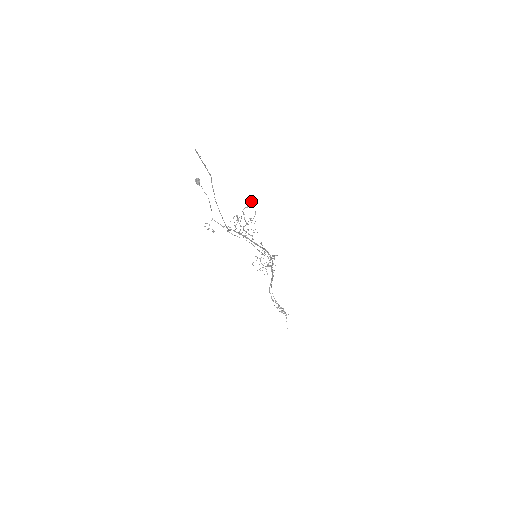
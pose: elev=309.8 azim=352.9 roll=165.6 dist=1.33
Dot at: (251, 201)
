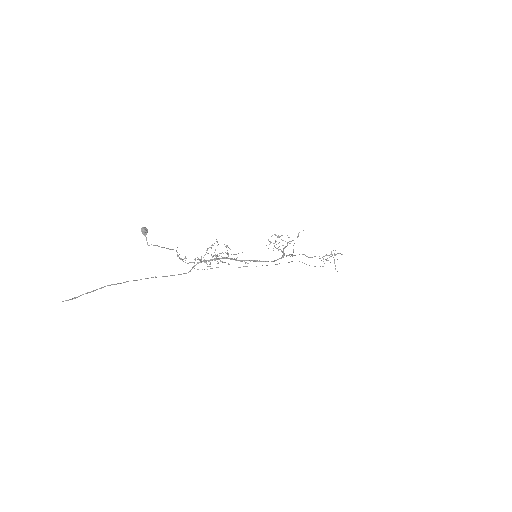
Dot at: (214, 243)
